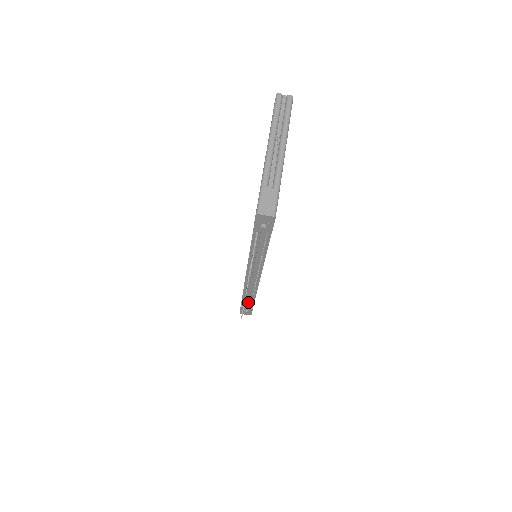
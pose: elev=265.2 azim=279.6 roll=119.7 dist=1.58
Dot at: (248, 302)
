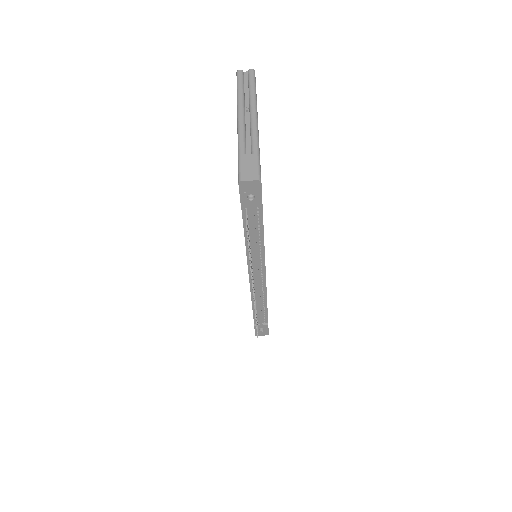
Dot at: (261, 316)
